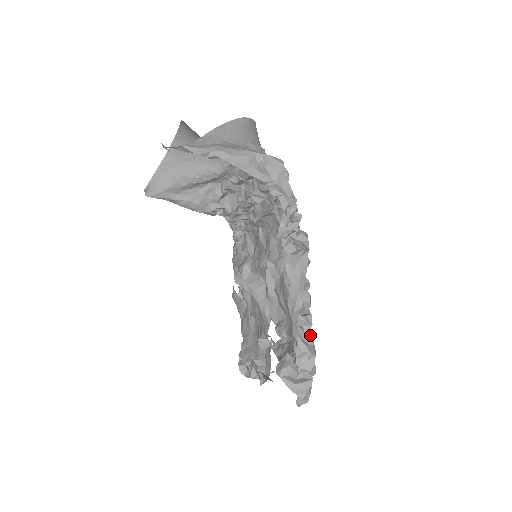
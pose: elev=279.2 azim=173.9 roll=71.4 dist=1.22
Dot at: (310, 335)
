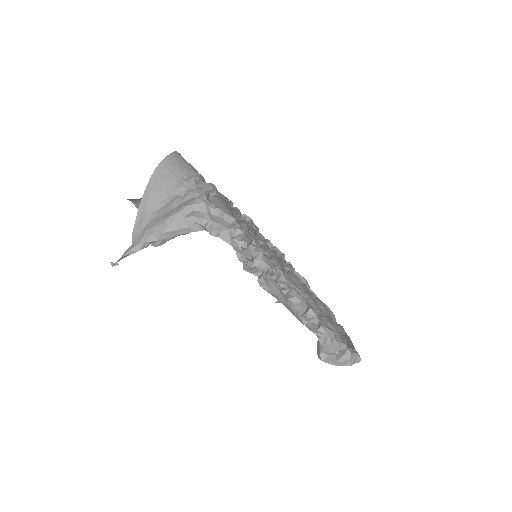
Dot at: (320, 325)
